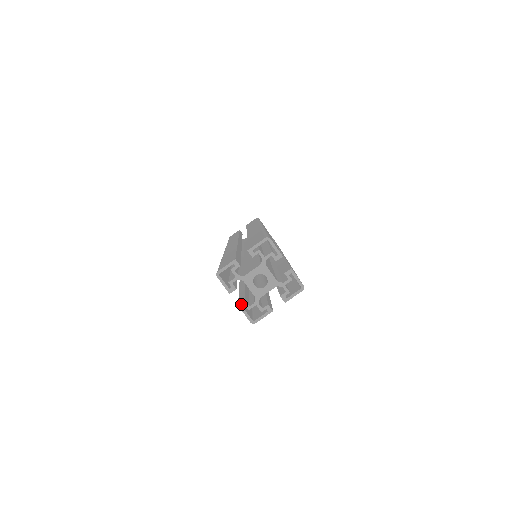
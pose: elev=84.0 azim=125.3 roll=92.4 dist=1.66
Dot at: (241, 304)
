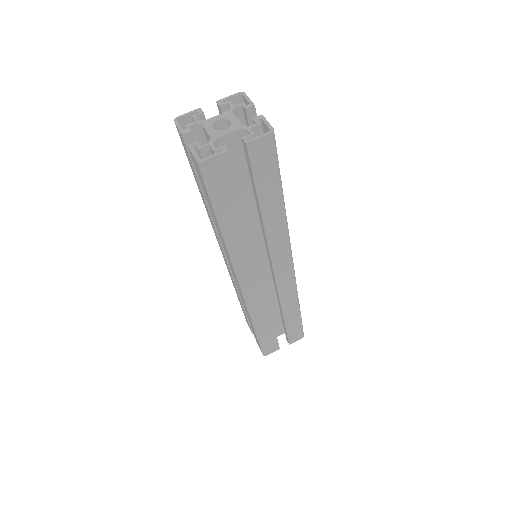
Dot at: (192, 144)
